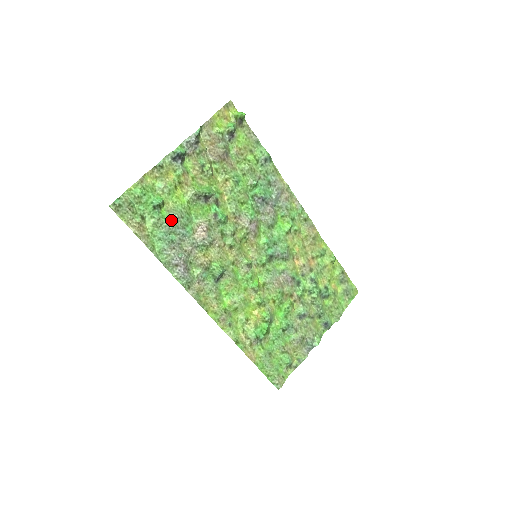
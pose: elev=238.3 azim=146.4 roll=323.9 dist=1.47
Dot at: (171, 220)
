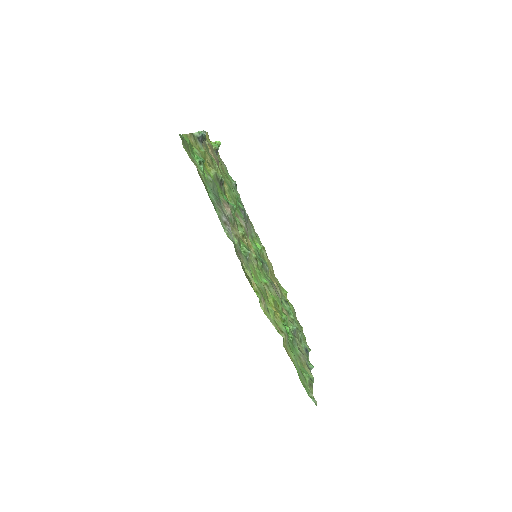
Dot at: (211, 182)
